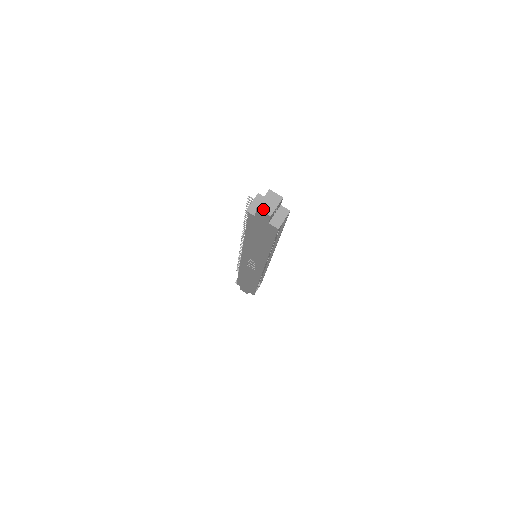
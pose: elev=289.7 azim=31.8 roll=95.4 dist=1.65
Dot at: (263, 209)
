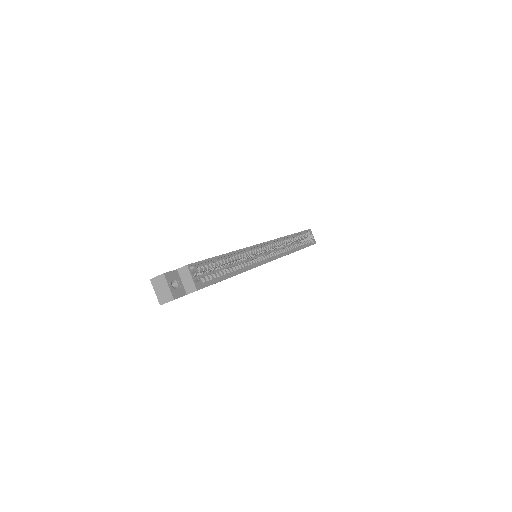
Dot at: (164, 301)
